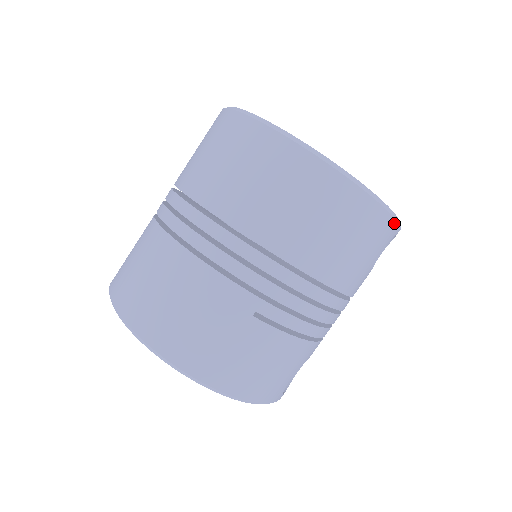
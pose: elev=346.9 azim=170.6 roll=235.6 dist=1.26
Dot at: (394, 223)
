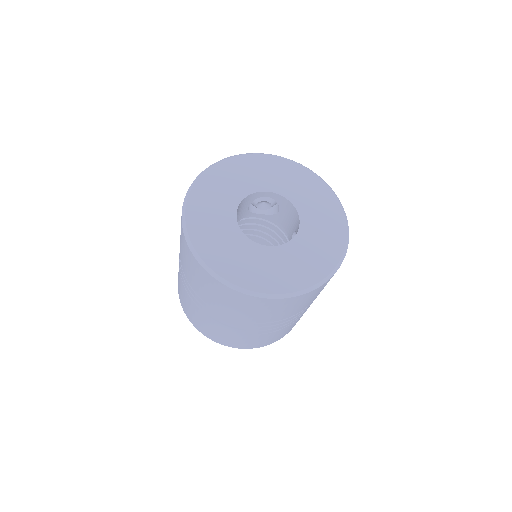
Dot at: (323, 284)
